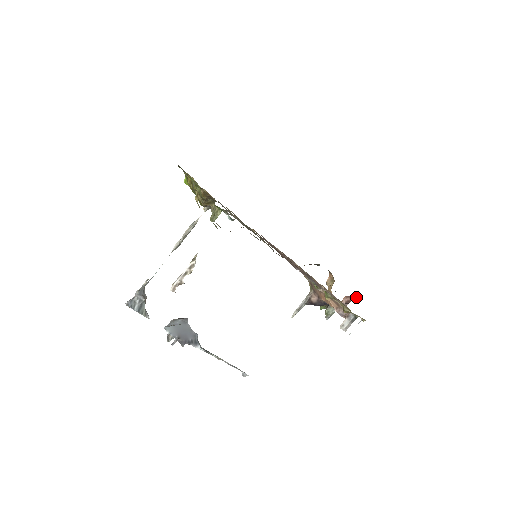
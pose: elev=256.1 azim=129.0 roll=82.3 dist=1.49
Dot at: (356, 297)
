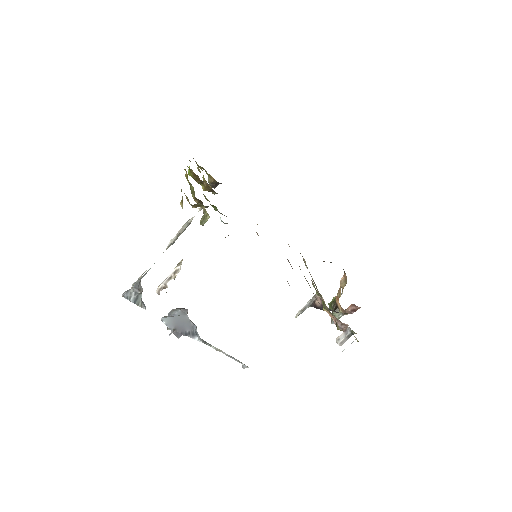
Dot at: occluded
